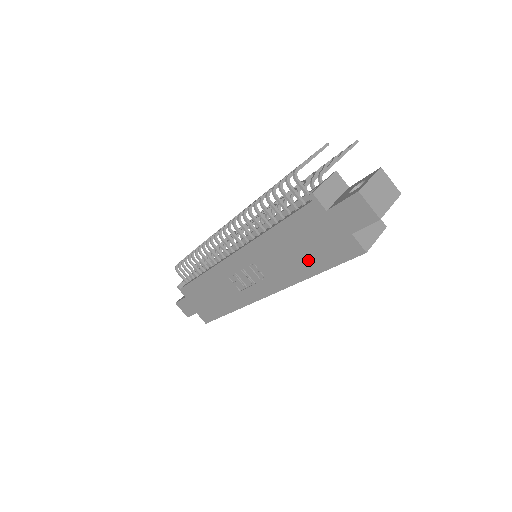
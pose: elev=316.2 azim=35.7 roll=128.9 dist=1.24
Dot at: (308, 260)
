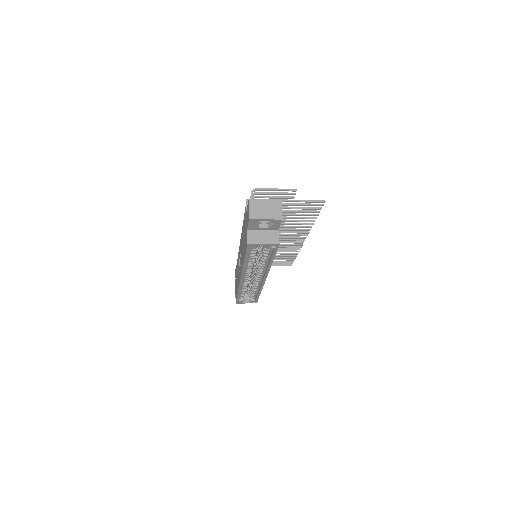
Dot at: occluded
